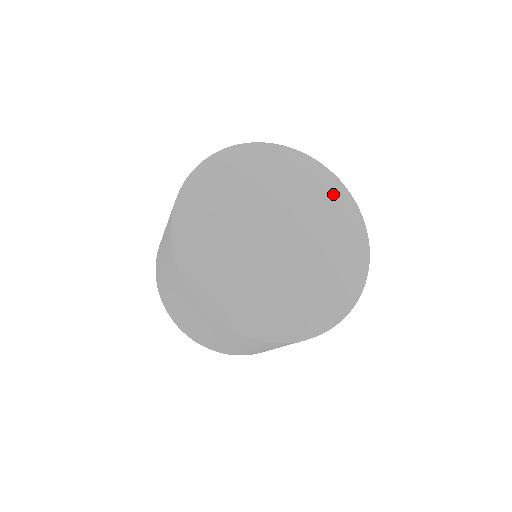
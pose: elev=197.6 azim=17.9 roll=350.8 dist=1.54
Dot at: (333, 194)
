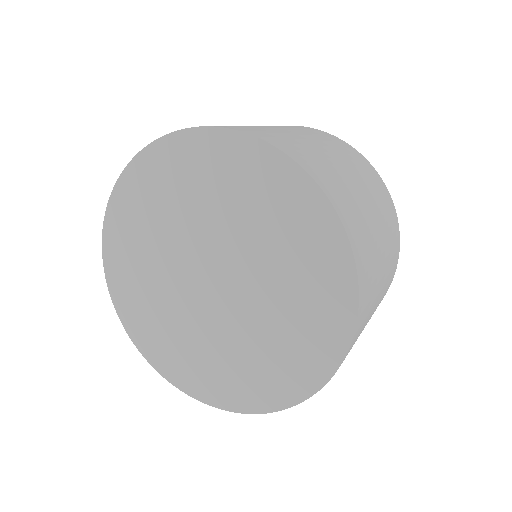
Dot at: (269, 180)
